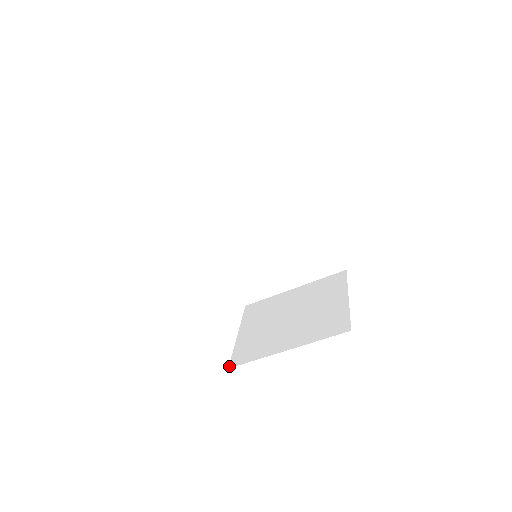
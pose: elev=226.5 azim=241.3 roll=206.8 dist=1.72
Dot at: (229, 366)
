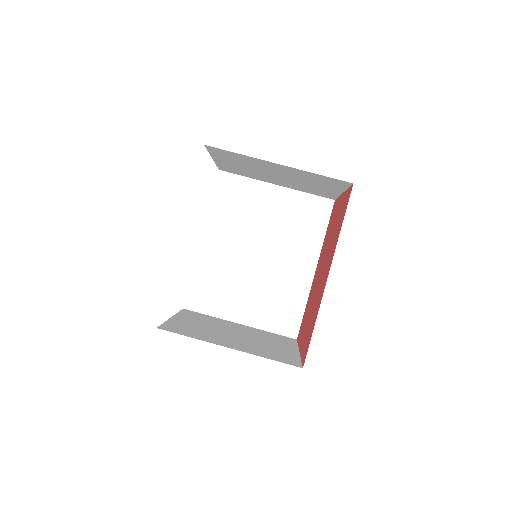
Dot at: (158, 327)
